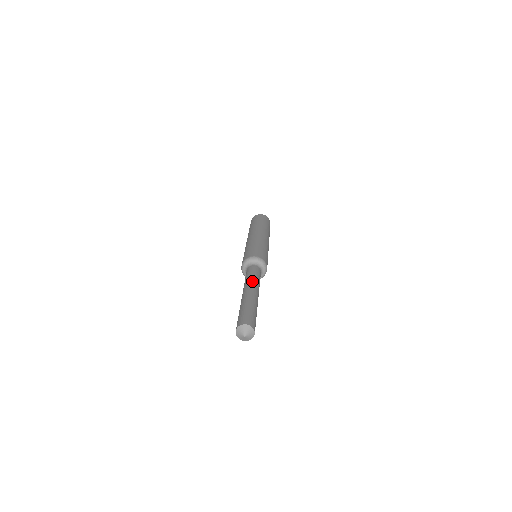
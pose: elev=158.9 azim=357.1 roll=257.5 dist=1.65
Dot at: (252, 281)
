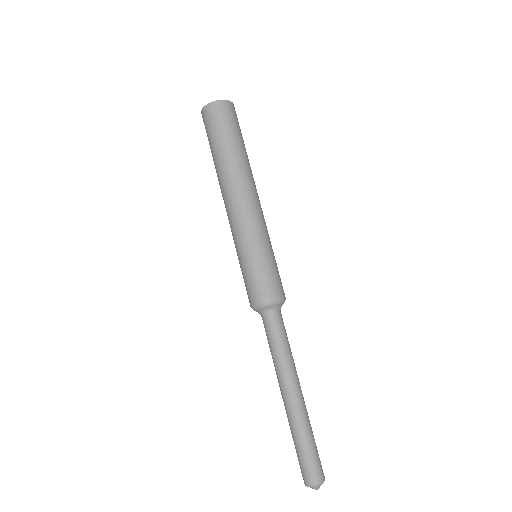
Dot at: (284, 369)
